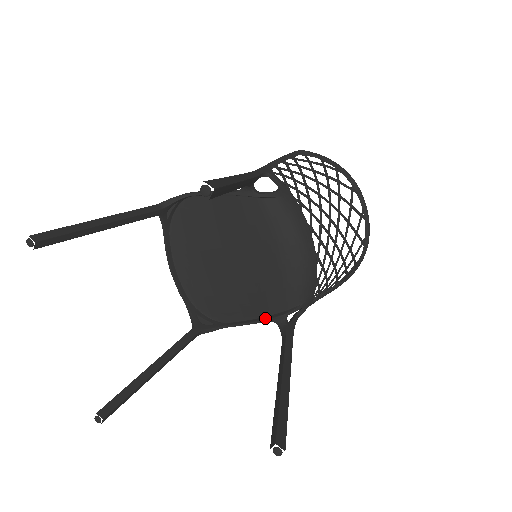
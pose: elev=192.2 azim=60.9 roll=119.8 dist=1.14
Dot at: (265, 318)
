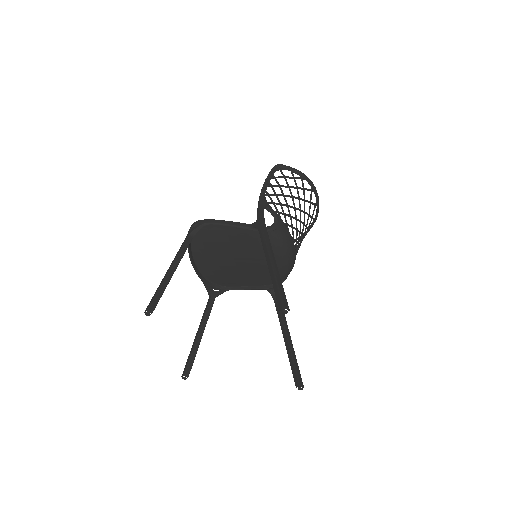
Dot at: (260, 287)
